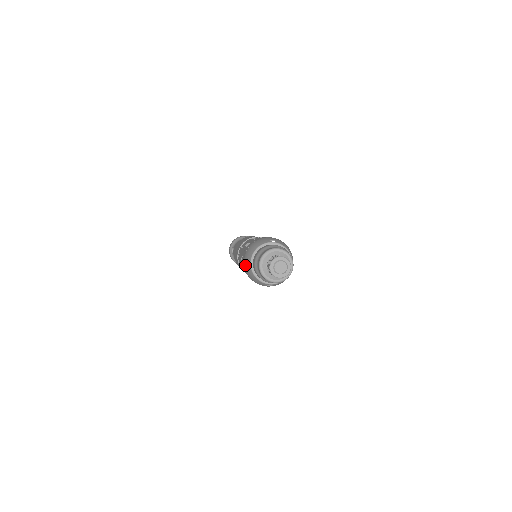
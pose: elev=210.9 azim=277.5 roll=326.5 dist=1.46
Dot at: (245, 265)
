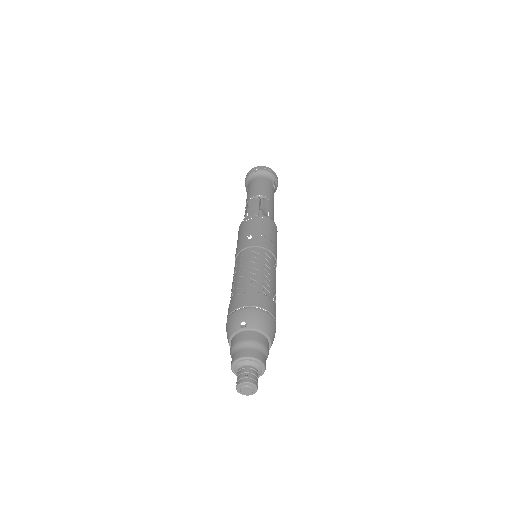
Dot at: occluded
